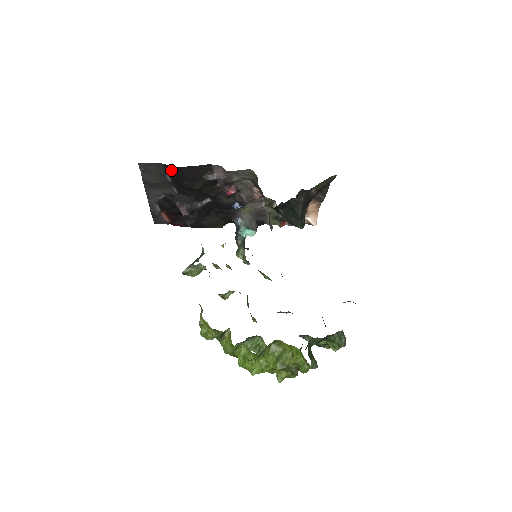
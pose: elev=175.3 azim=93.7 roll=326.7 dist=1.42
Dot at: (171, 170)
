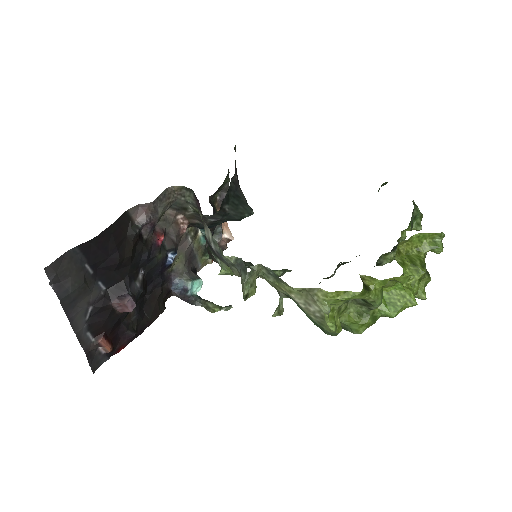
Dot at: (89, 250)
